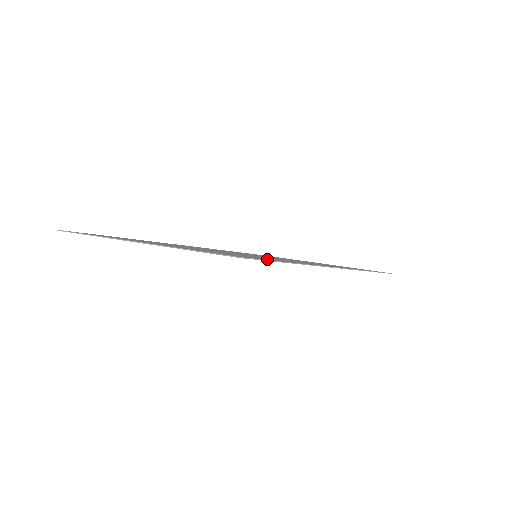
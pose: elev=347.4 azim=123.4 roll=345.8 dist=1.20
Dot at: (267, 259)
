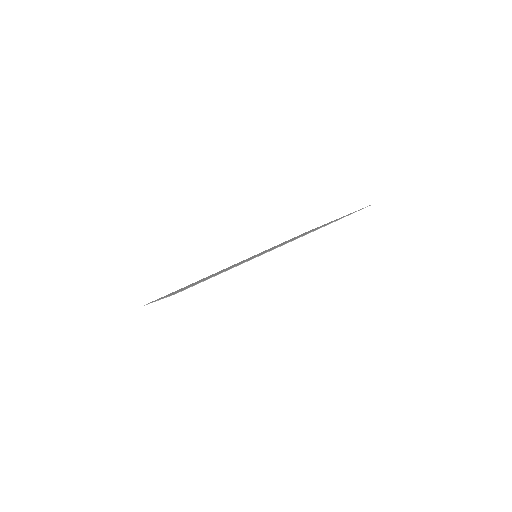
Dot at: occluded
